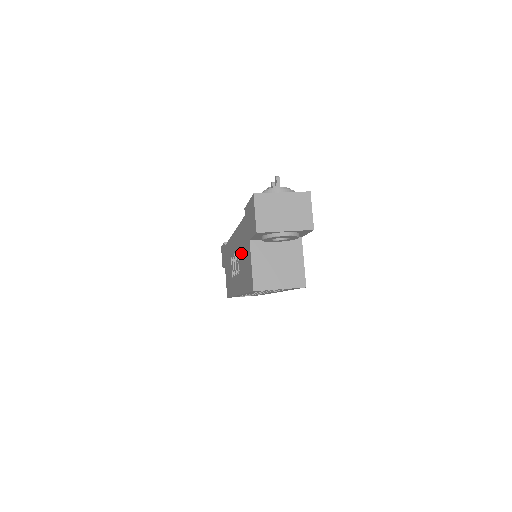
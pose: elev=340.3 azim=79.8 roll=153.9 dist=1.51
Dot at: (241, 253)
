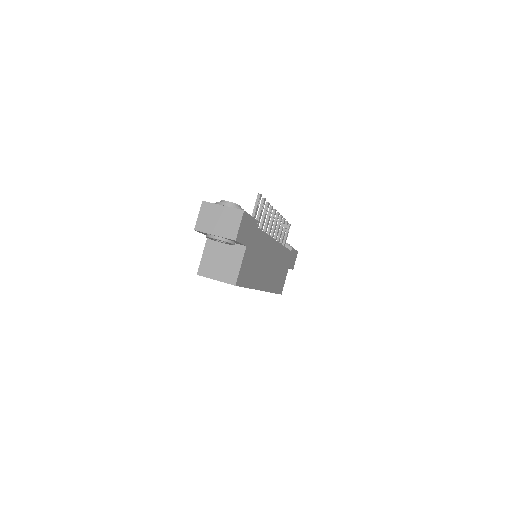
Dot at: occluded
